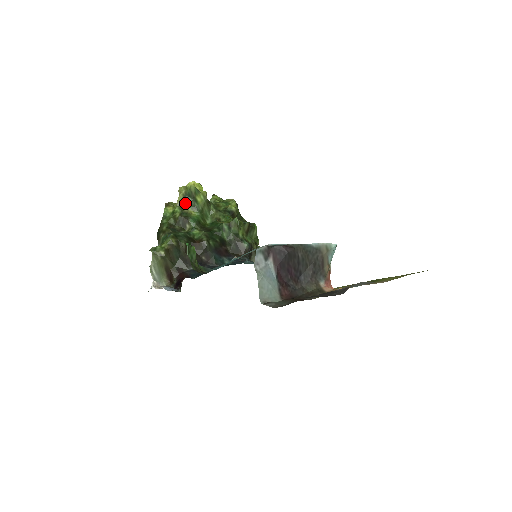
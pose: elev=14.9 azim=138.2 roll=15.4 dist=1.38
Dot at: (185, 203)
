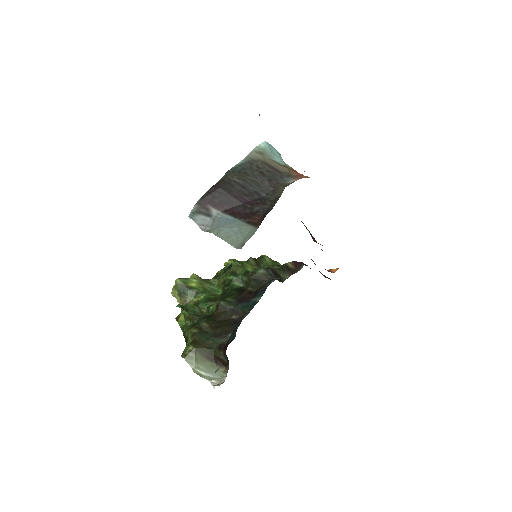
Dot at: (186, 299)
